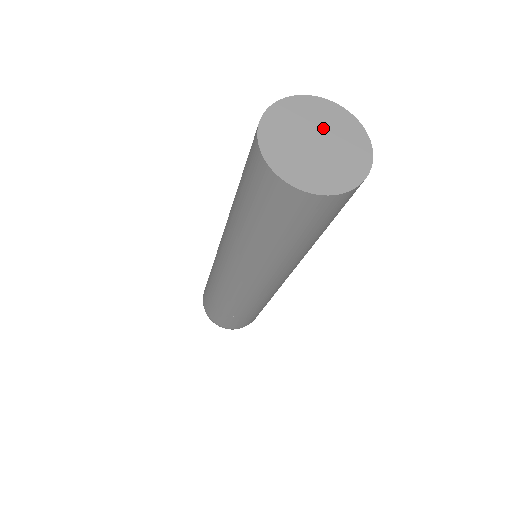
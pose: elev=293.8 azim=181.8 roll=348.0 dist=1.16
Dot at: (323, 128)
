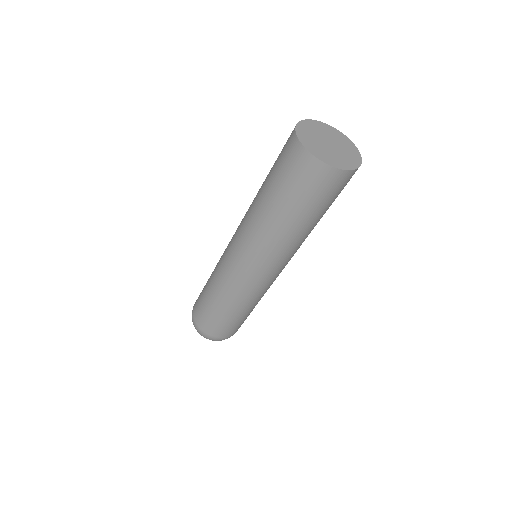
Dot at: (338, 143)
